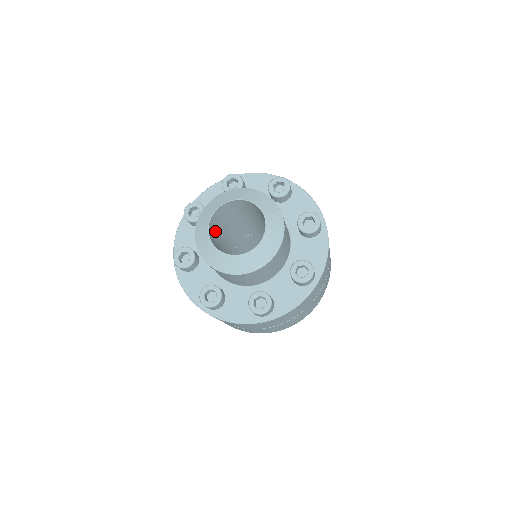
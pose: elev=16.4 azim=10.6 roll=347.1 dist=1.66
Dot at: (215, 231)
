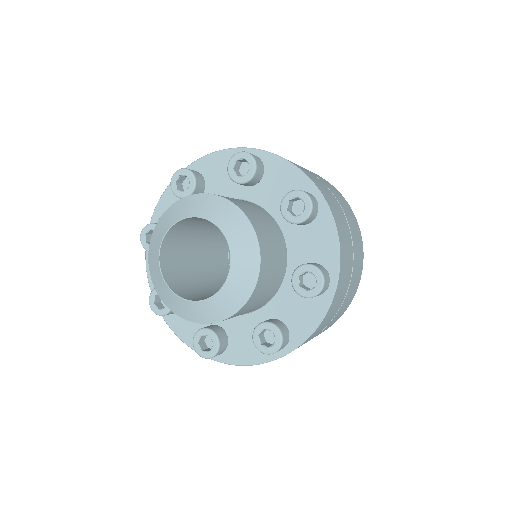
Dot at: (178, 263)
